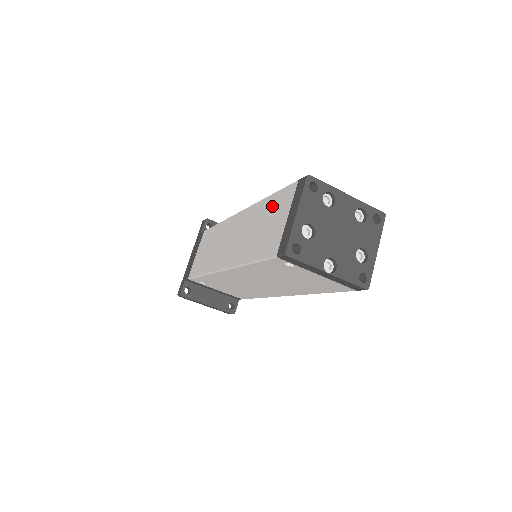
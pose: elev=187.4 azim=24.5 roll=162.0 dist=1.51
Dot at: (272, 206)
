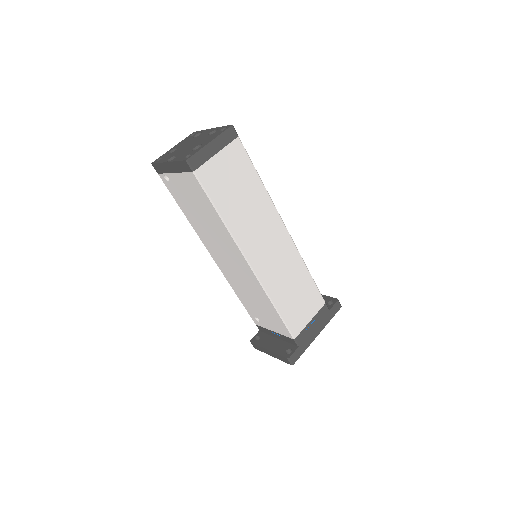
Dot at: occluded
